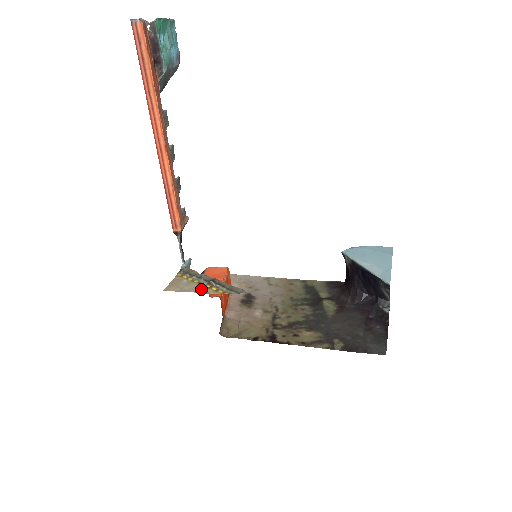
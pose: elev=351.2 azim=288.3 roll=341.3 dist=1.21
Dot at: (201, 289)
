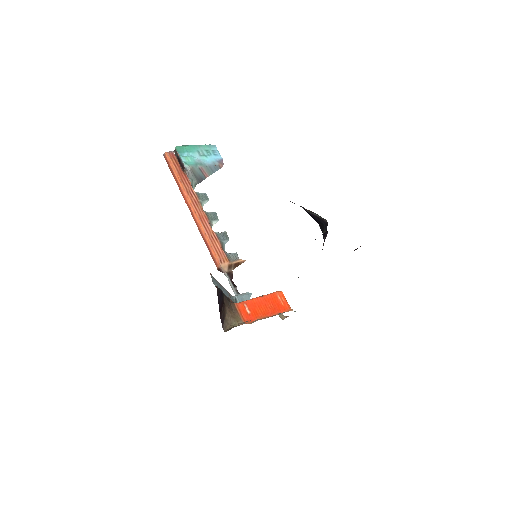
Dot at: occluded
